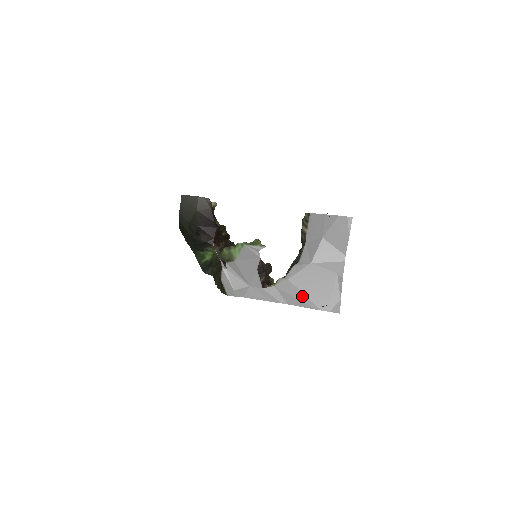
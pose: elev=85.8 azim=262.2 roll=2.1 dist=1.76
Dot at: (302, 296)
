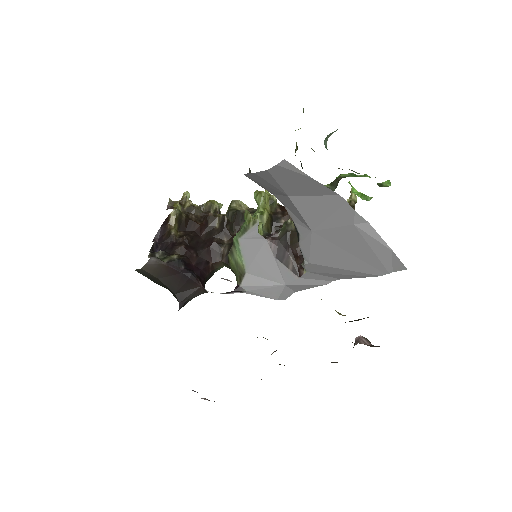
Dot at: (343, 271)
